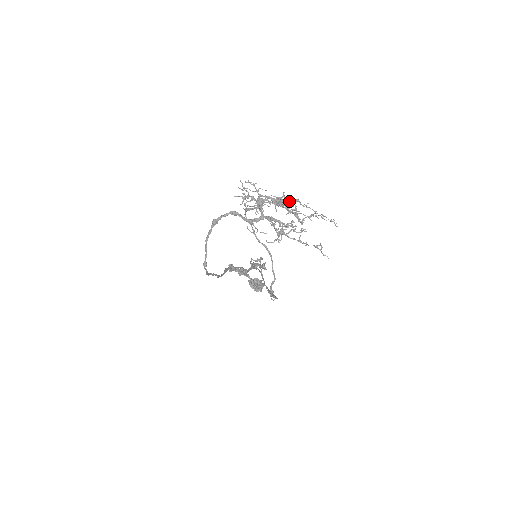
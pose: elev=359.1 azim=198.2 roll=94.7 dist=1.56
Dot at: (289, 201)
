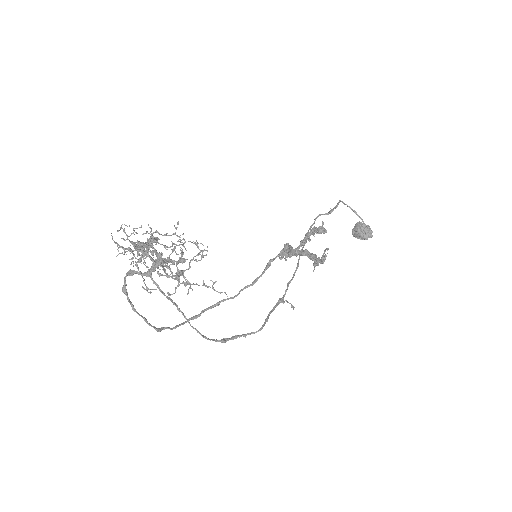
Dot at: (147, 240)
